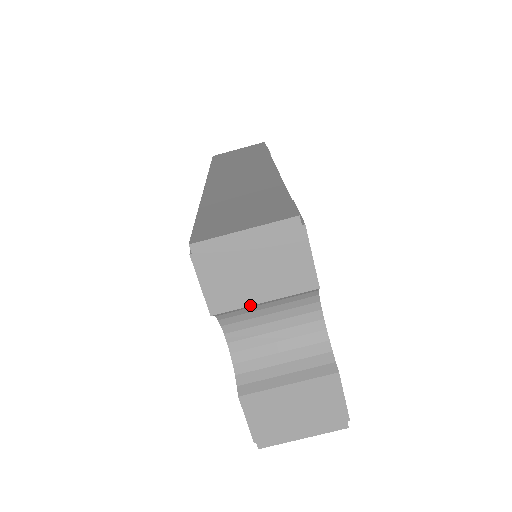
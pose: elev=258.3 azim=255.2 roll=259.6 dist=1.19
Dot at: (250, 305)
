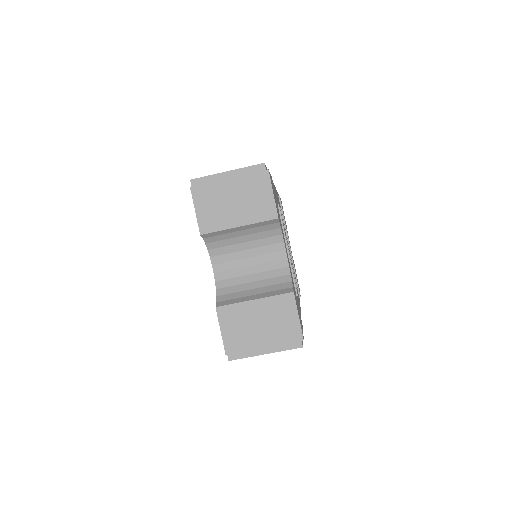
Dot at: (228, 228)
